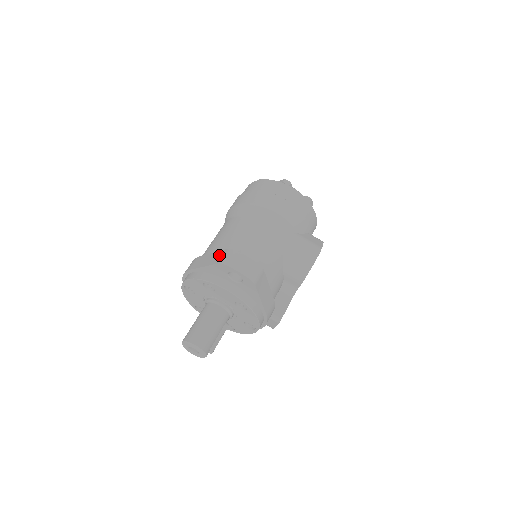
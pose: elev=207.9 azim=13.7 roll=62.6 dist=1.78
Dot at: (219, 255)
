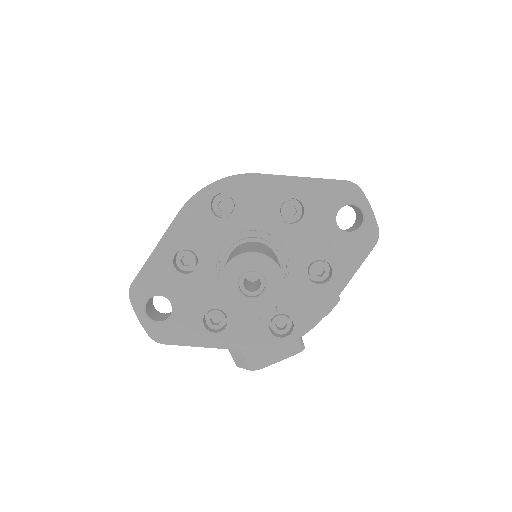
Dot at: occluded
